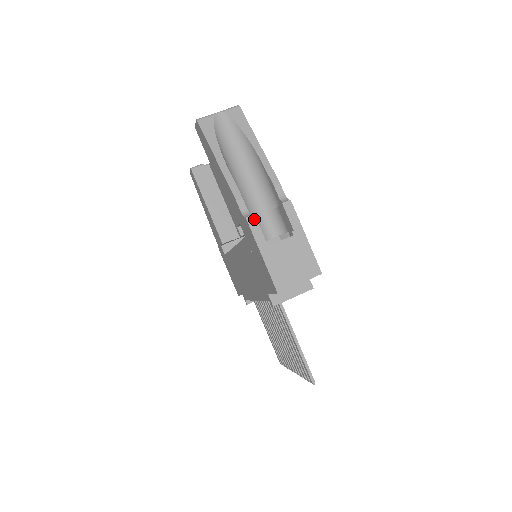
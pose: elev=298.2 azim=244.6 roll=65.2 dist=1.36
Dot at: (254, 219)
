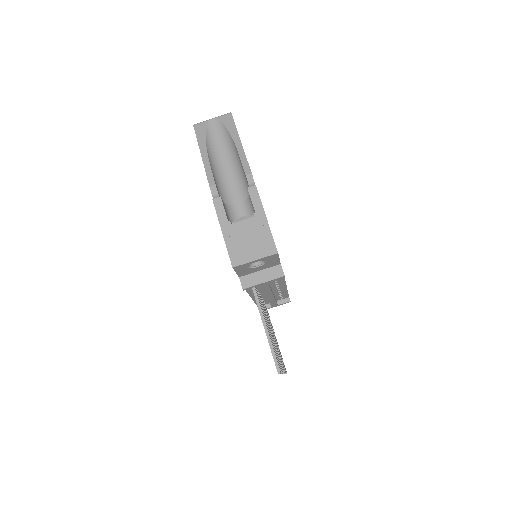
Dot at: (220, 201)
